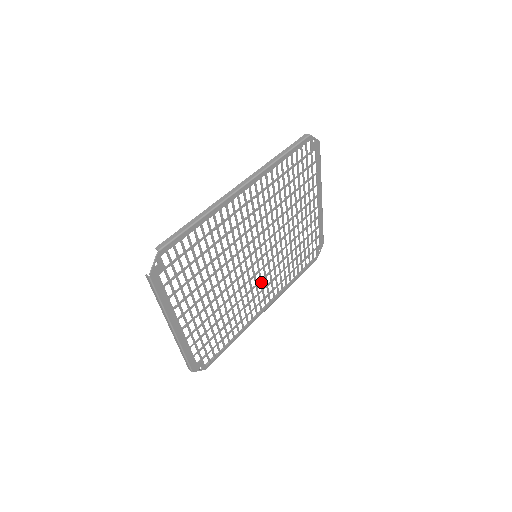
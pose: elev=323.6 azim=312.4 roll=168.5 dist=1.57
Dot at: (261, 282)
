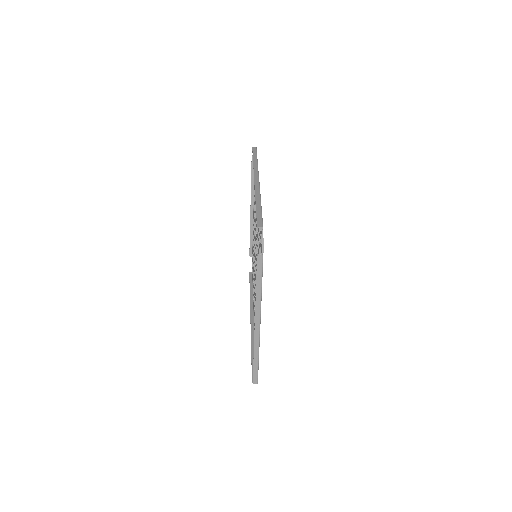
Dot at: occluded
